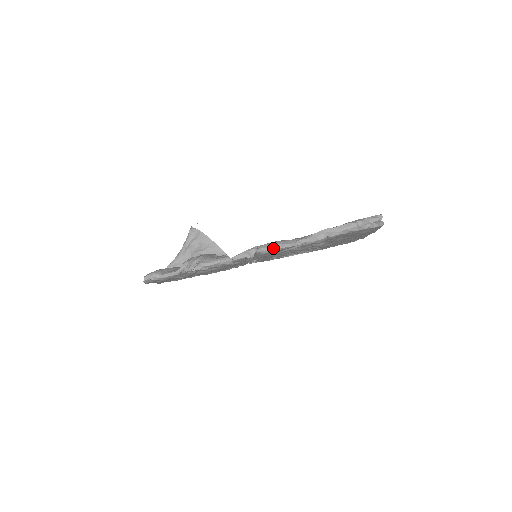
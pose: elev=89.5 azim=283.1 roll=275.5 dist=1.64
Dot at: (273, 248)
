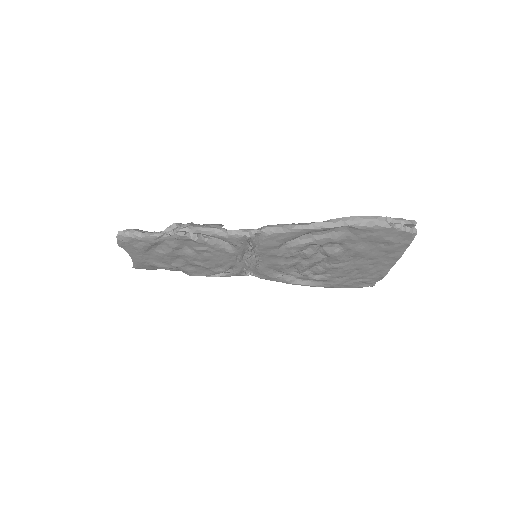
Dot at: (280, 228)
